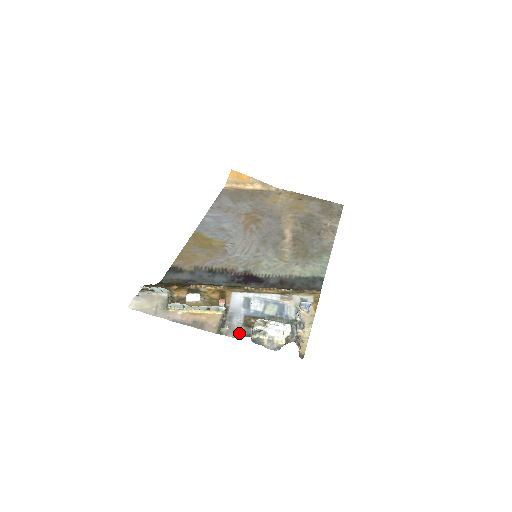
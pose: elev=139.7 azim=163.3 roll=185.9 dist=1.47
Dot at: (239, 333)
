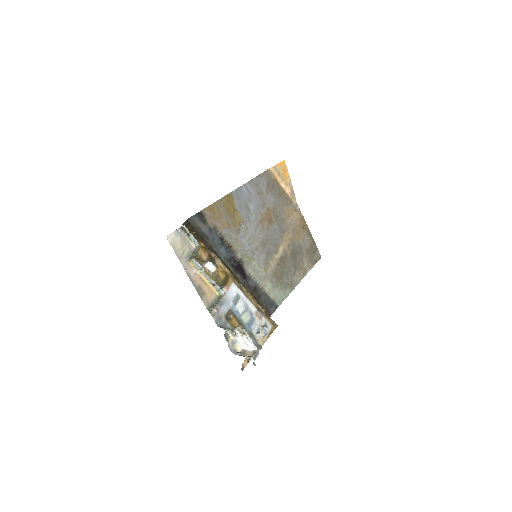
Dot at: (220, 321)
